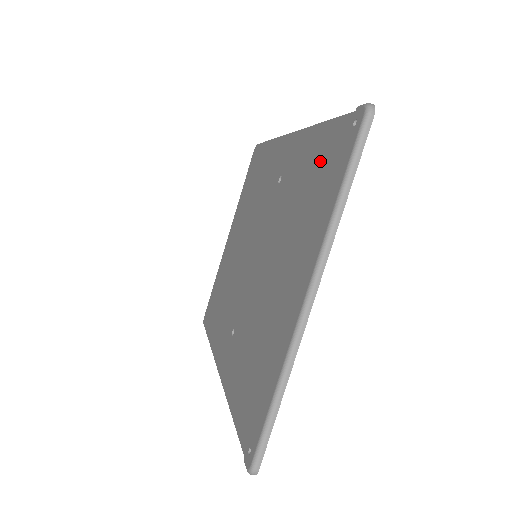
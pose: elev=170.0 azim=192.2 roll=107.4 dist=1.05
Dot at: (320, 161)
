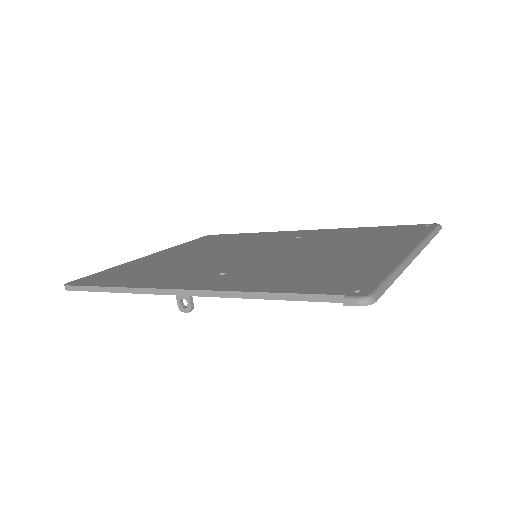
Dot at: (383, 231)
